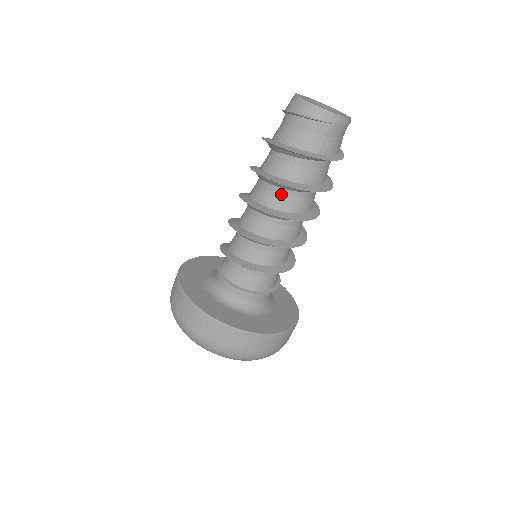
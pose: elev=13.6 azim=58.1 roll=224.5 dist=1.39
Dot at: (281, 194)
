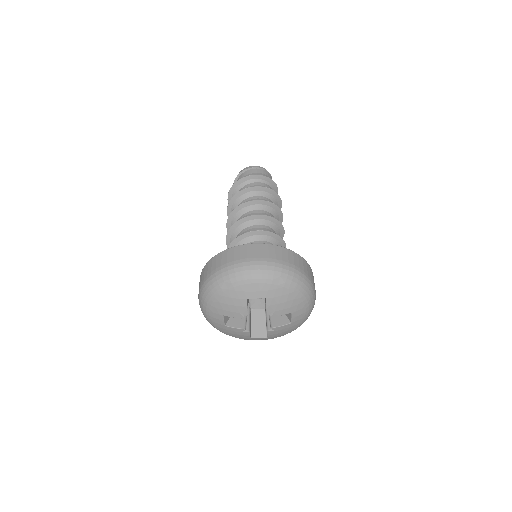
Dot at: occluded
